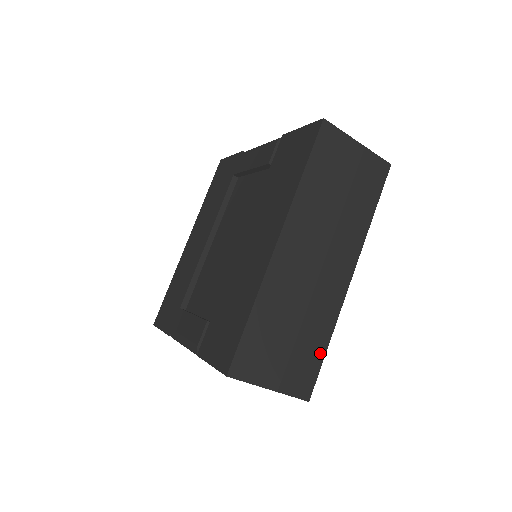
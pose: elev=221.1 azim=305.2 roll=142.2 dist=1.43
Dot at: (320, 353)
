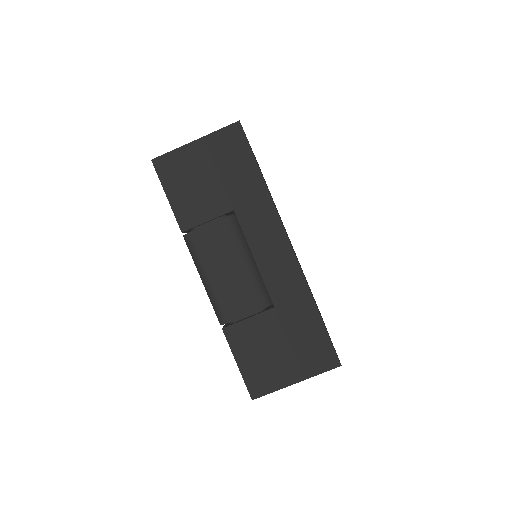
Dot at: occluded
